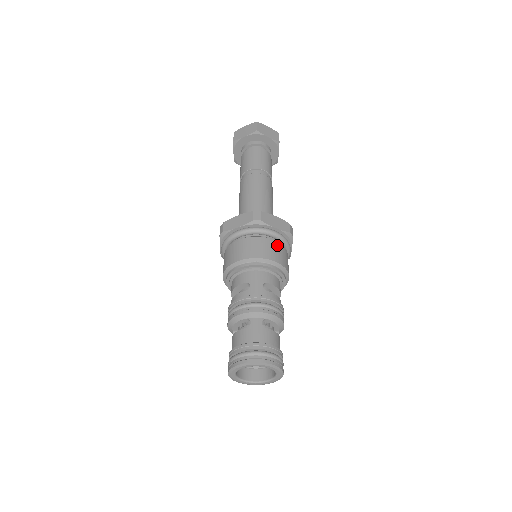
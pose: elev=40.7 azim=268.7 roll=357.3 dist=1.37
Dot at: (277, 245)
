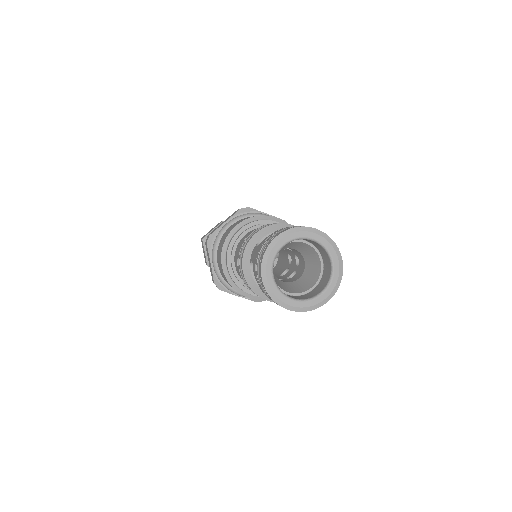
Dot at: occluded
